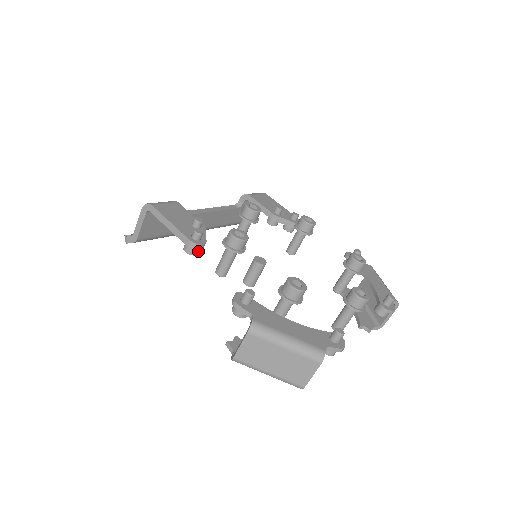
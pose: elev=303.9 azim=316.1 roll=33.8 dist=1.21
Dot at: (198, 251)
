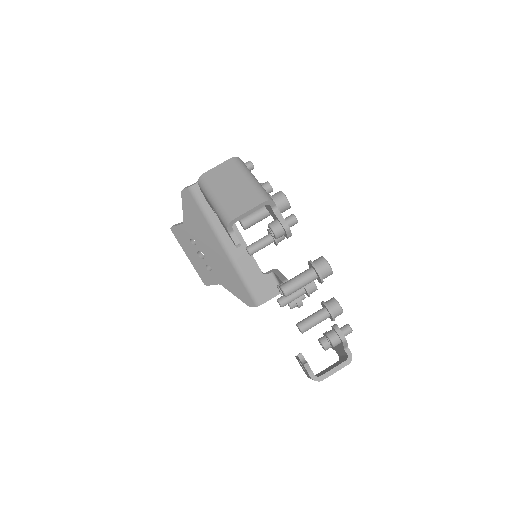
Dot at: occluded
